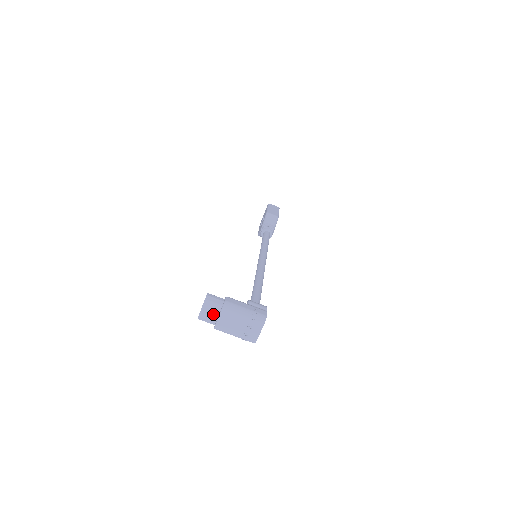
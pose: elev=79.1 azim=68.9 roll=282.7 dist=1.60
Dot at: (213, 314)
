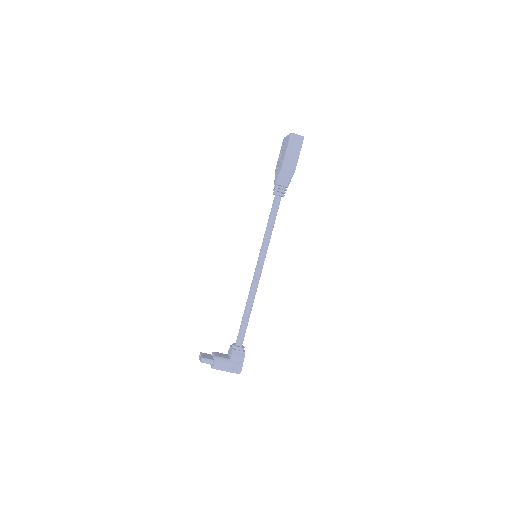
Dot at: occluded
